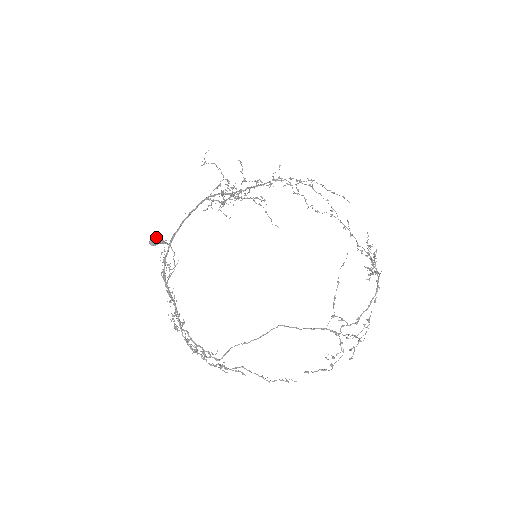
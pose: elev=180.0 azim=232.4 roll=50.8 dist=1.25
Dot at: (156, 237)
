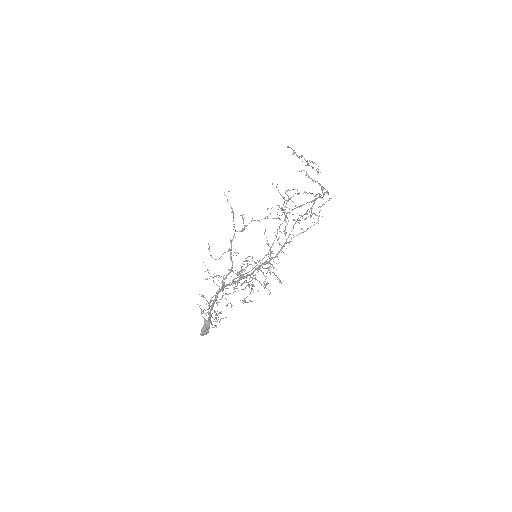
Dot at: (207, 332)
